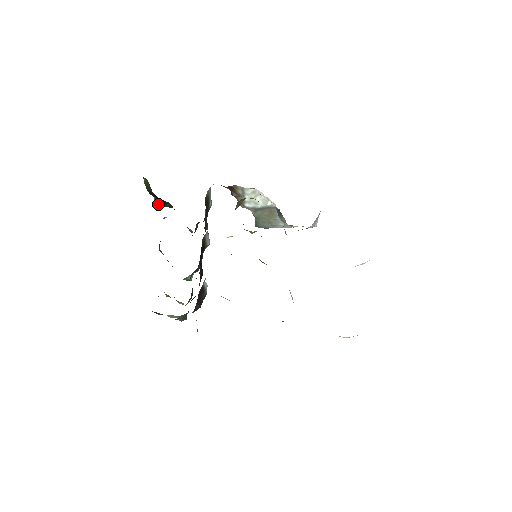
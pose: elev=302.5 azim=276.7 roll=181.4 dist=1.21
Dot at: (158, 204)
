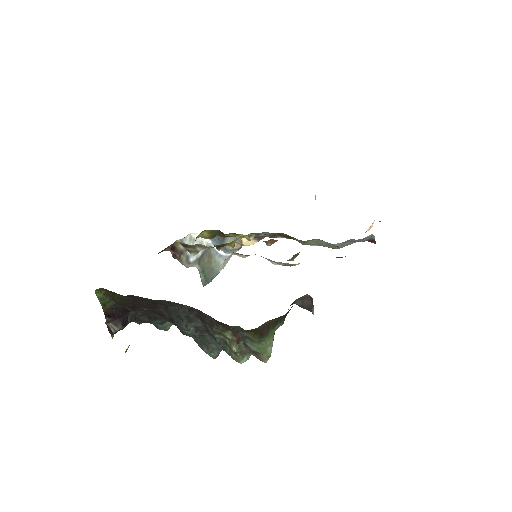
Dot at: (119, 327)
